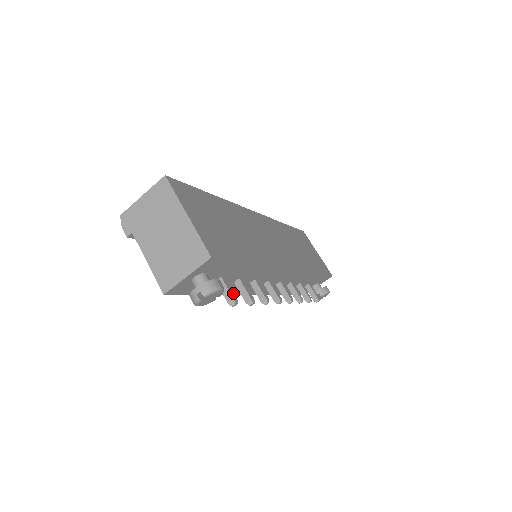
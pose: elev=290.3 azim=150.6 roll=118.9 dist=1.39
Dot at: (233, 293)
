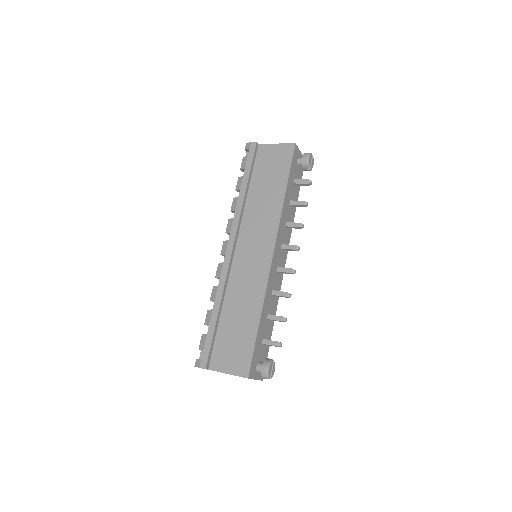
Dot at: (306, 185)
